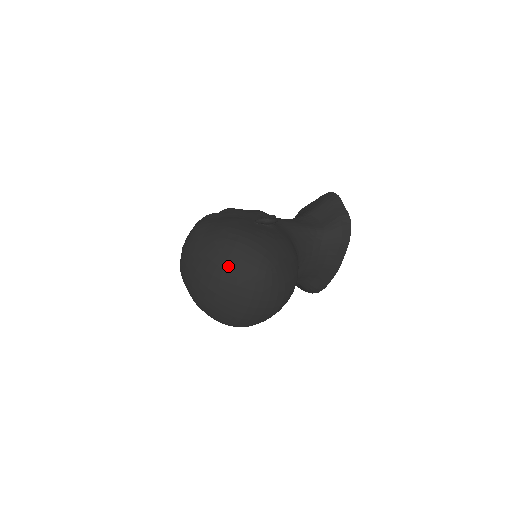
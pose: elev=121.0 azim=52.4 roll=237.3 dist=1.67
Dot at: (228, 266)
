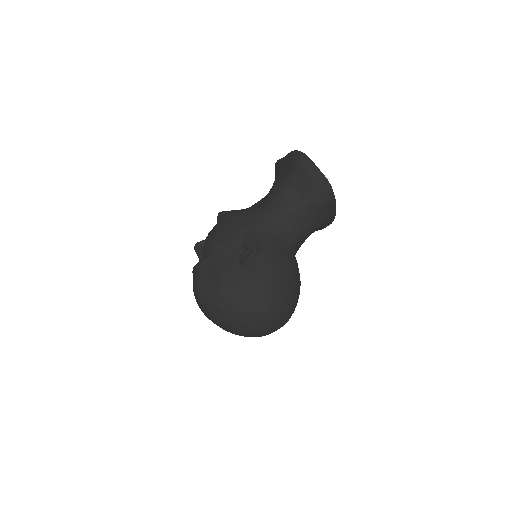
Dot at: (238, 324)
